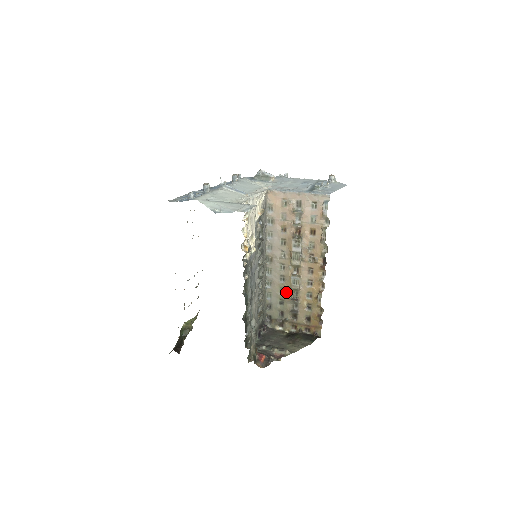
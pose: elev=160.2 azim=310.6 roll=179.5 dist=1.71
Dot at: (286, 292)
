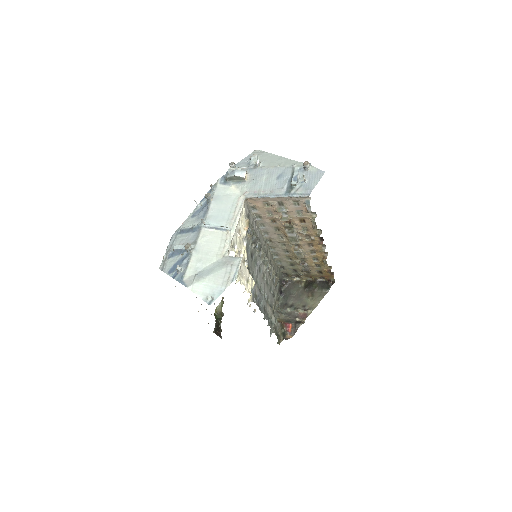
Dot at: (293, 259)
